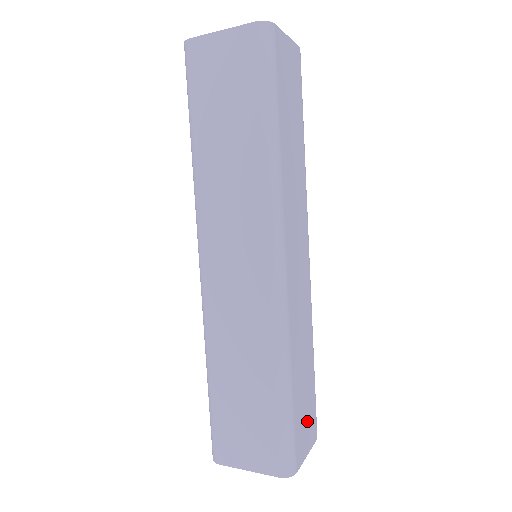
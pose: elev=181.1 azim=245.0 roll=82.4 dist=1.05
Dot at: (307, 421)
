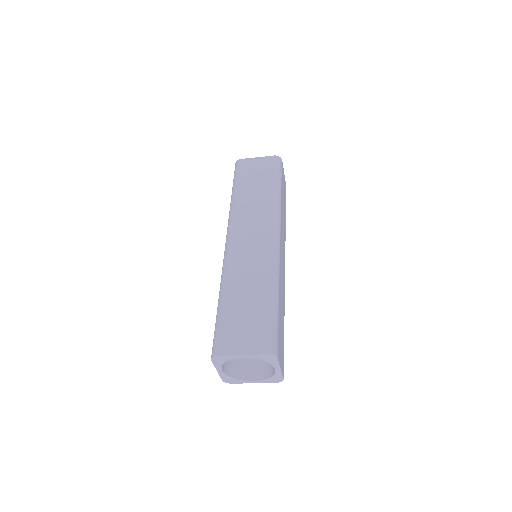
Dot at: (281, 348)
